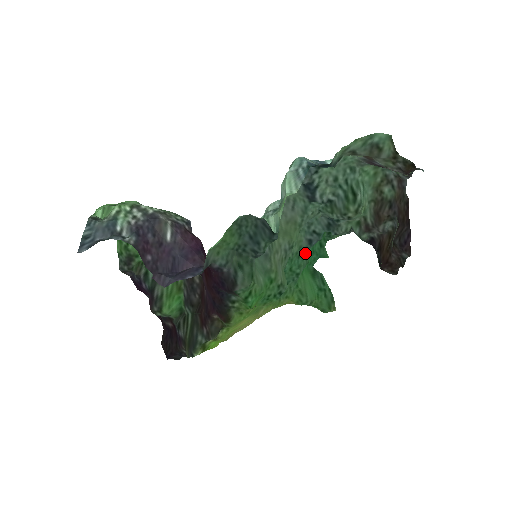
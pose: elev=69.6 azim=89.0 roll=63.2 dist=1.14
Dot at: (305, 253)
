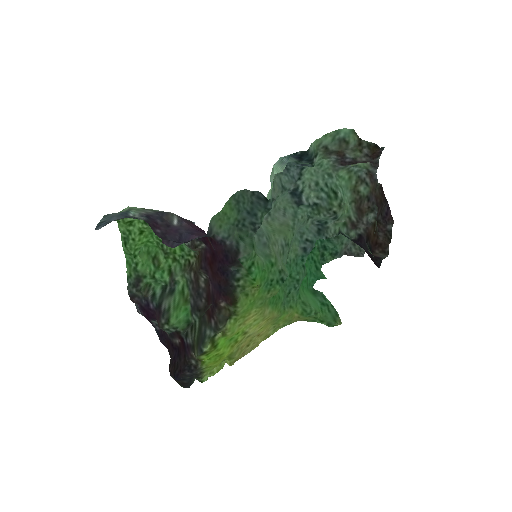
Dot at: (302, 263)
